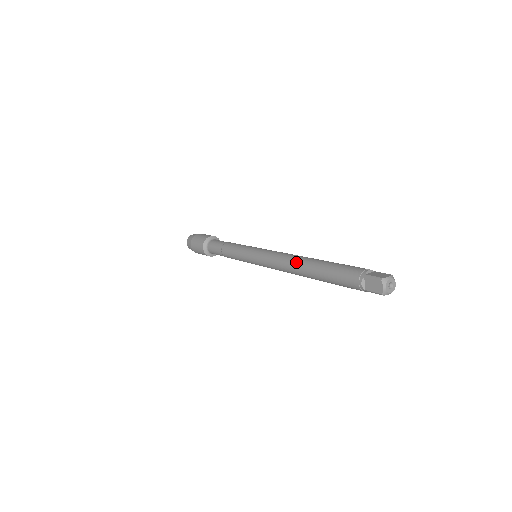
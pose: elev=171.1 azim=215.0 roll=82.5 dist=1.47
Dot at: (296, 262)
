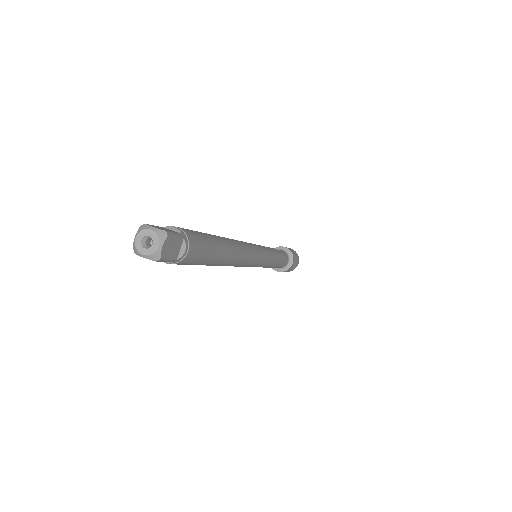
Dot at: occluded
